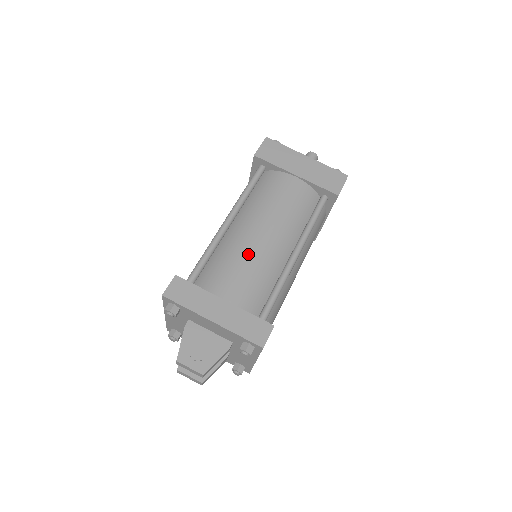
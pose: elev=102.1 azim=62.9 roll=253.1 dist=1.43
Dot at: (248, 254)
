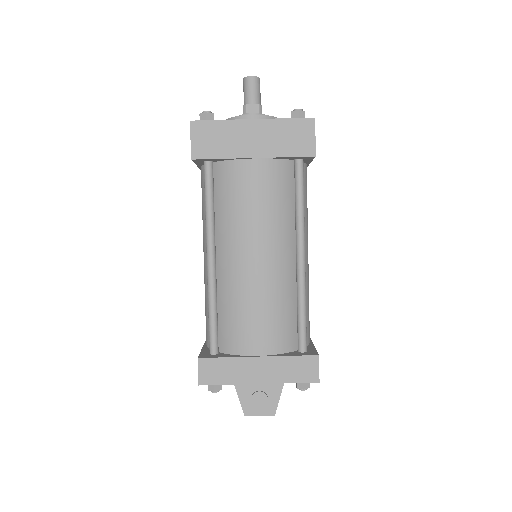
Dot at: (254, 293)
